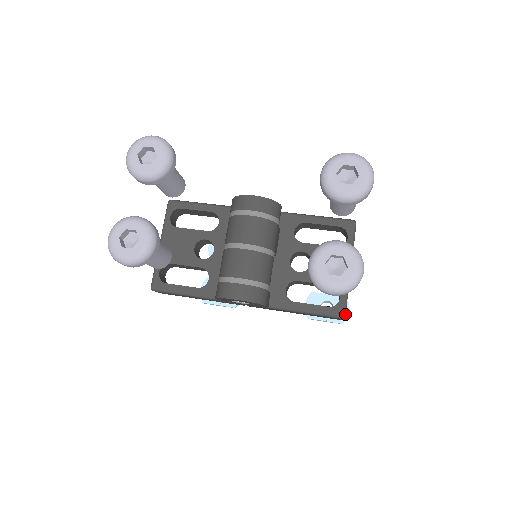
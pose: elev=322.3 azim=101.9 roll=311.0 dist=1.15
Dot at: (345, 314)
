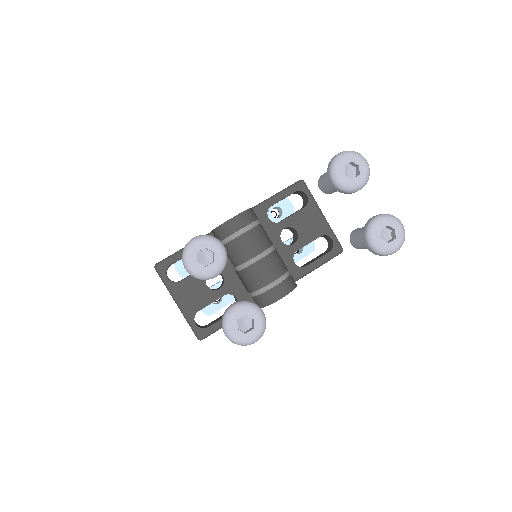
Dot at: (342, 248)
